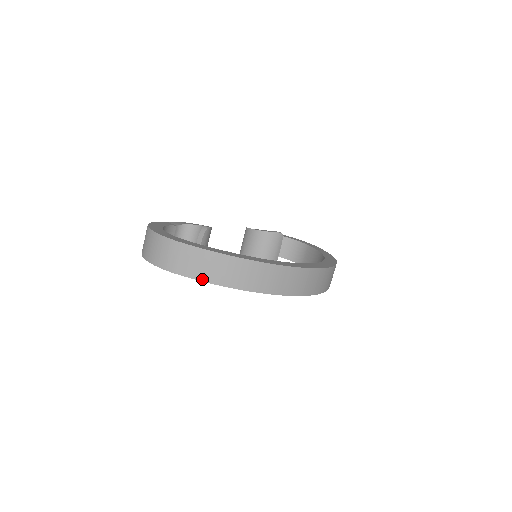
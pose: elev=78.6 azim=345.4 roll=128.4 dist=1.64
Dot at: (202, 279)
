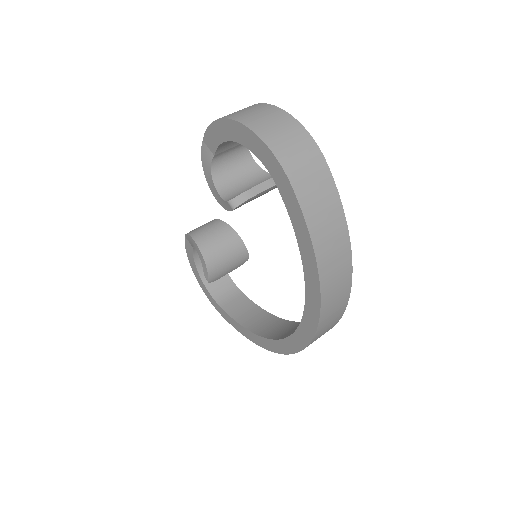
Dot at: (309, 223)
